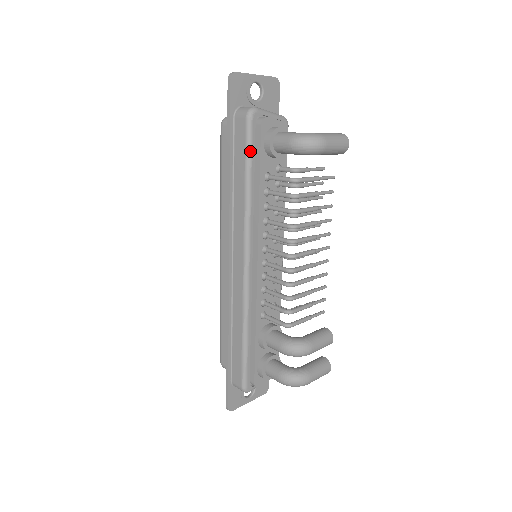
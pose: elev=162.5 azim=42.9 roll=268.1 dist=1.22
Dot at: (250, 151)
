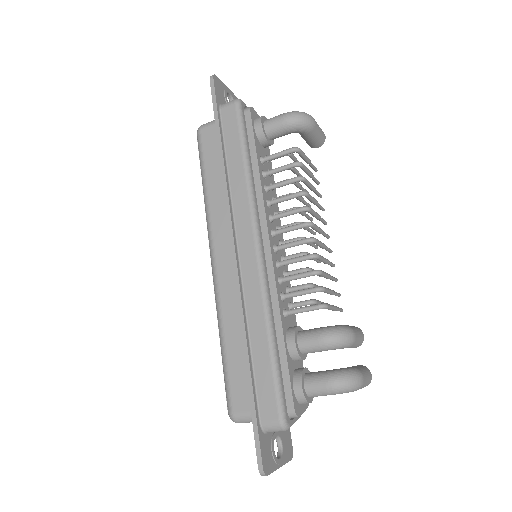
Dot at: (244, 132)
